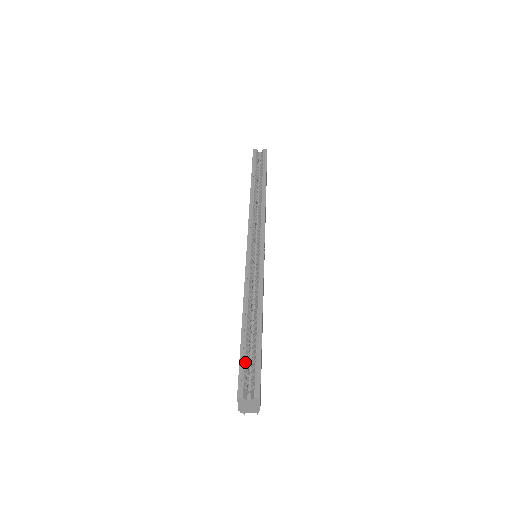
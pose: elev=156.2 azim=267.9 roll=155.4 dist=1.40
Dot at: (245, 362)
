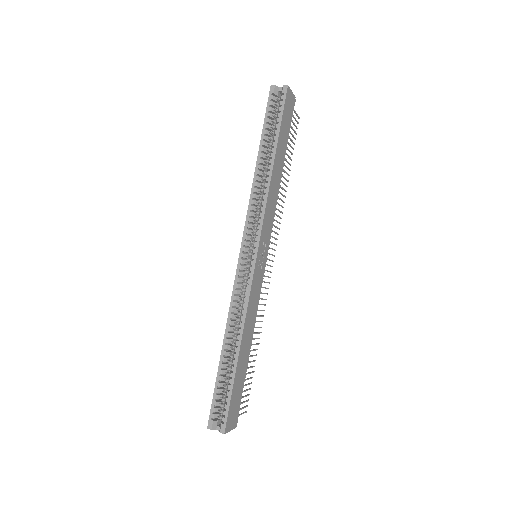
Dot at: (218, 396)
